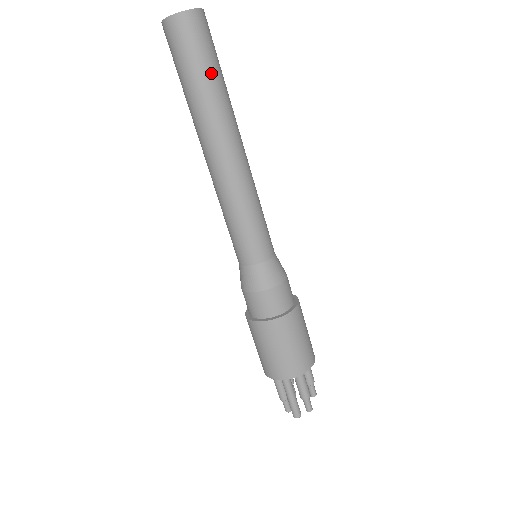
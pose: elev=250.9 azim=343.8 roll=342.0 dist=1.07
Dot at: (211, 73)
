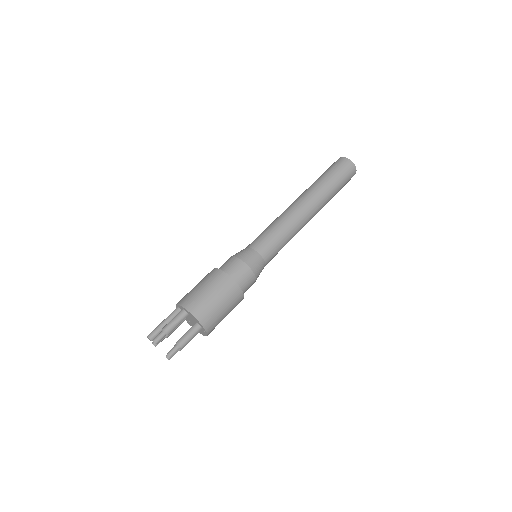
Dot at: (327, 176)
